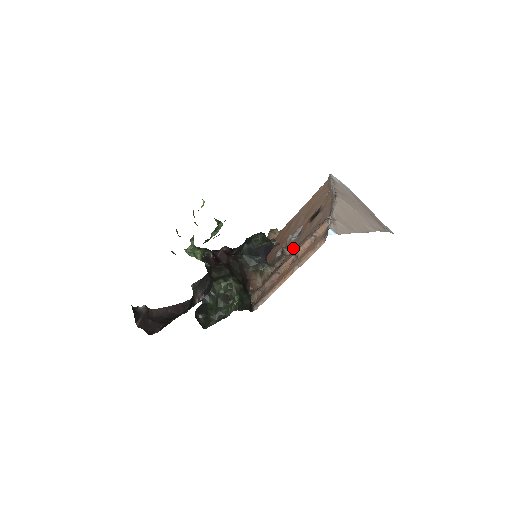
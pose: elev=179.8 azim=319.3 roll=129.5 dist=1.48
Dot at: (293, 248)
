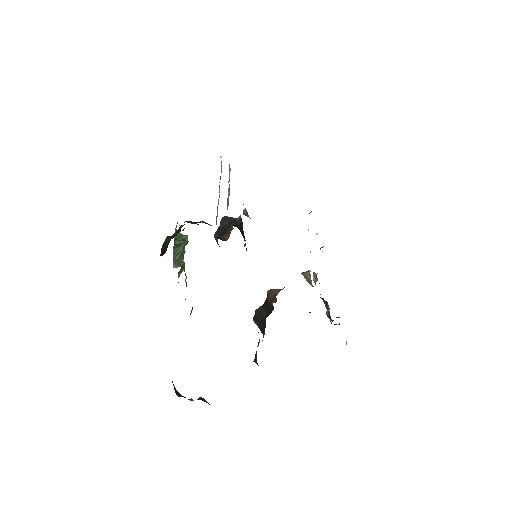
Dot at: occluded
